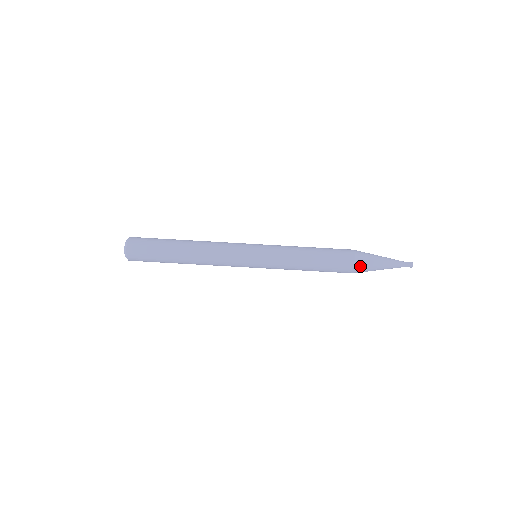
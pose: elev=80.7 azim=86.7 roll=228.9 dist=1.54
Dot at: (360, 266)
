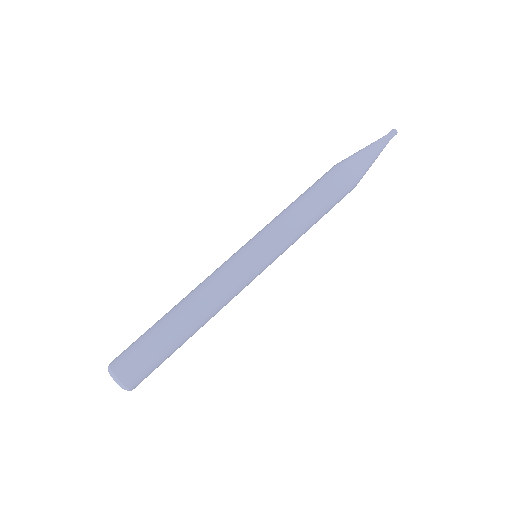
Dot at: (347, 162)
